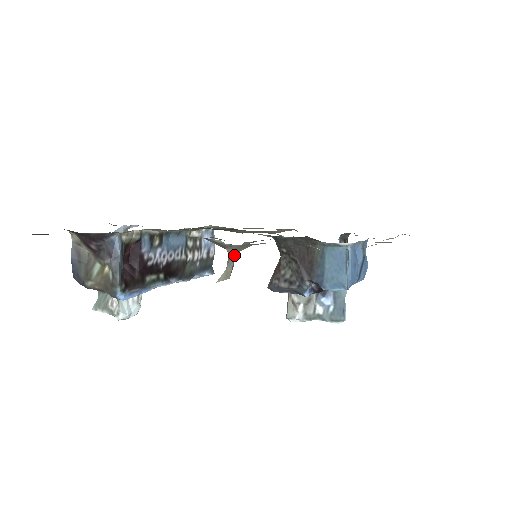
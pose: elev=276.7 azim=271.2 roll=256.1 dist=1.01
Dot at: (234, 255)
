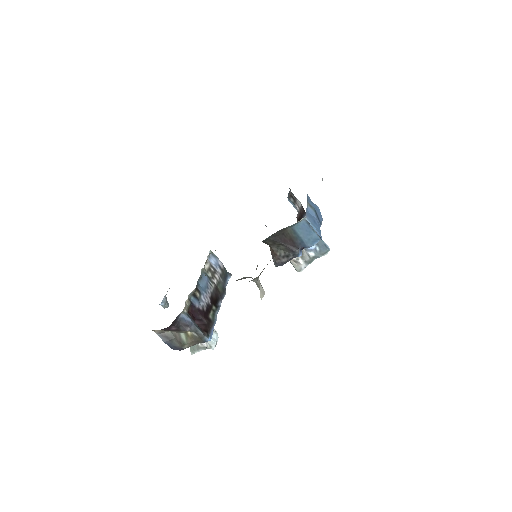
Dot at: (258, 280)
